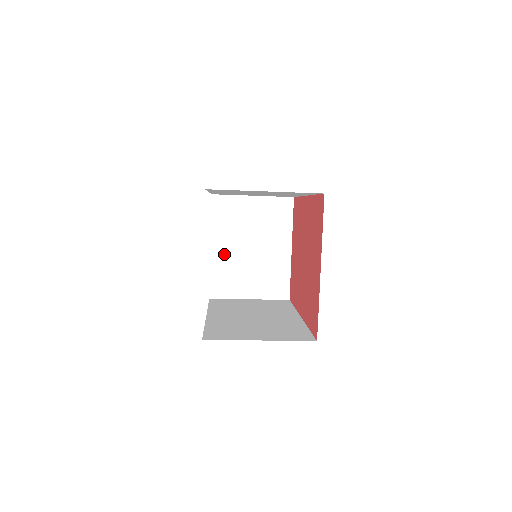
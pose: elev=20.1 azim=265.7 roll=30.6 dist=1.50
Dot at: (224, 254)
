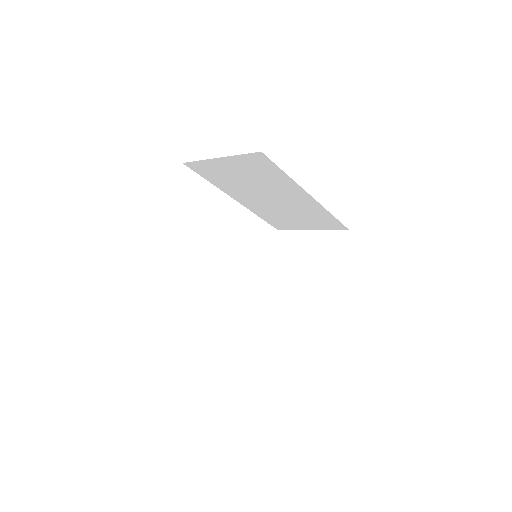
Dot at: (275, 286)
